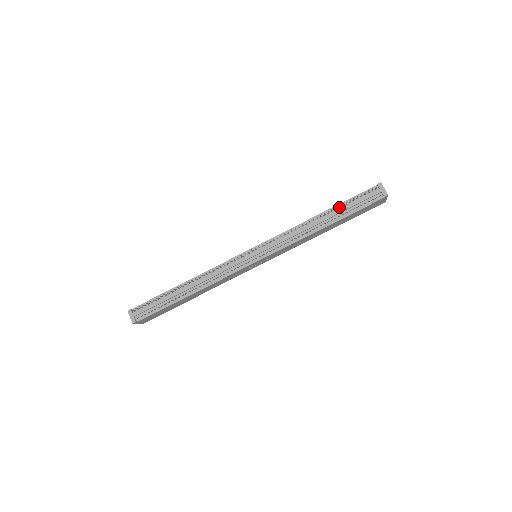
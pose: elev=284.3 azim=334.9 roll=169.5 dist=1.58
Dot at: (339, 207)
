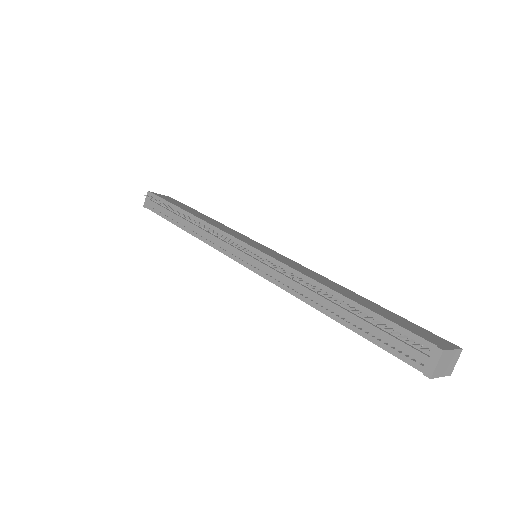
Dot at: (358, 311)
